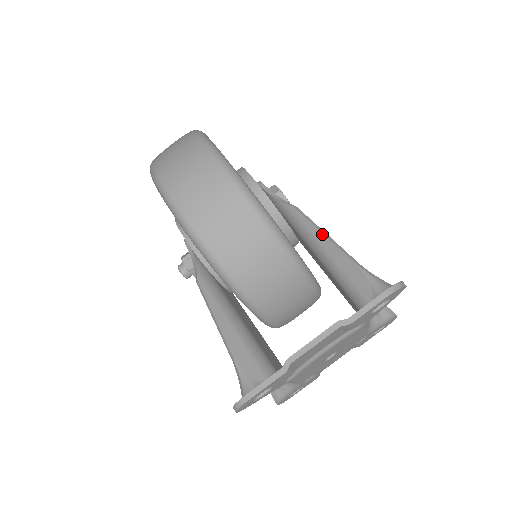
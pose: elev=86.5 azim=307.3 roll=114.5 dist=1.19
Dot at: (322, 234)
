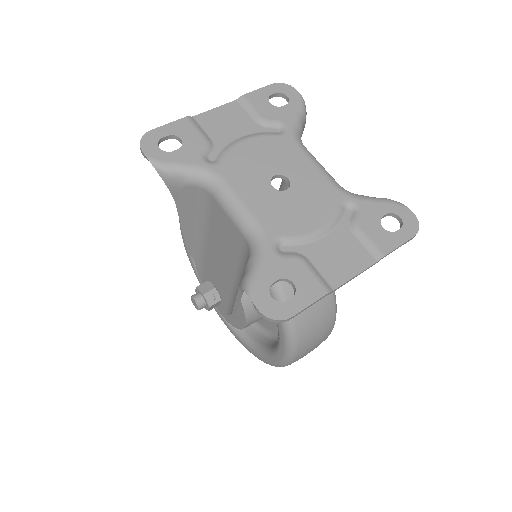
Dot at: occluded
